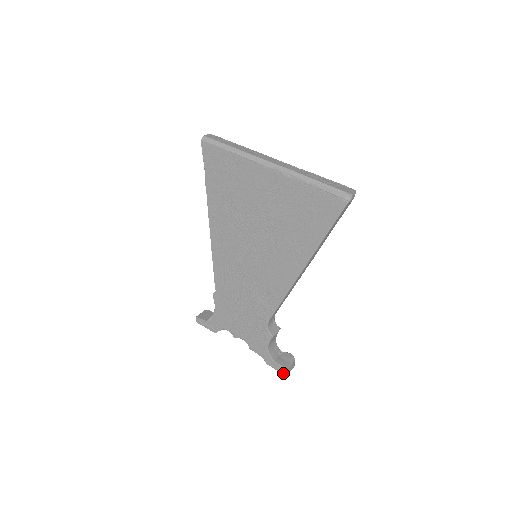
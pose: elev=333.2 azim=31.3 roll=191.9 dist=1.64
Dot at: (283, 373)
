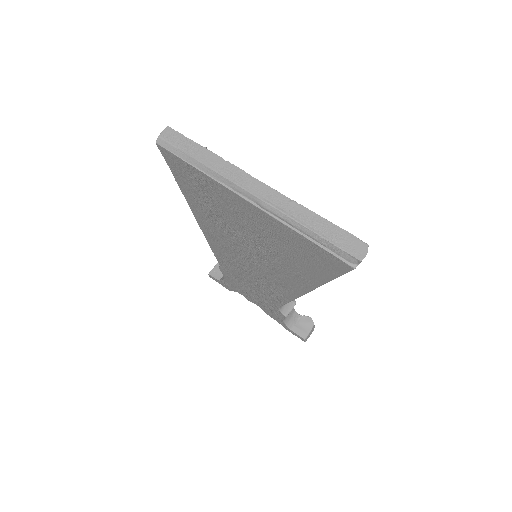
Dot at: occluded
